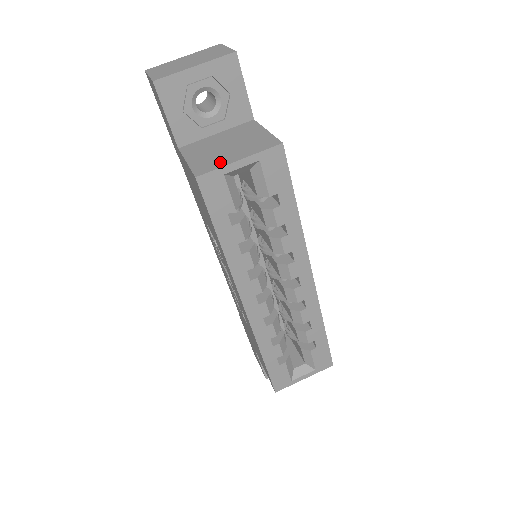
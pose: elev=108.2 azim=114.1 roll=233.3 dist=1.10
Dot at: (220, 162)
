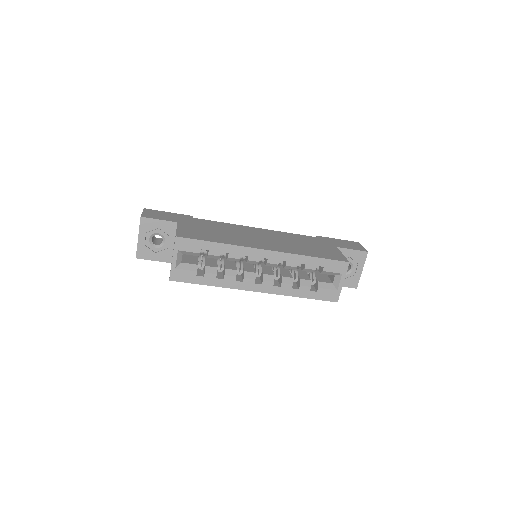
Dot at: occluded
